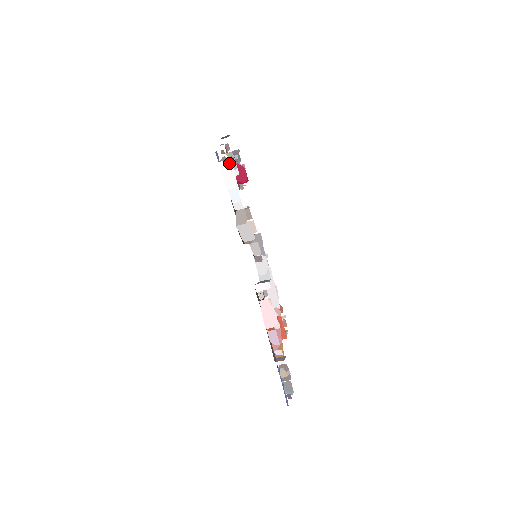
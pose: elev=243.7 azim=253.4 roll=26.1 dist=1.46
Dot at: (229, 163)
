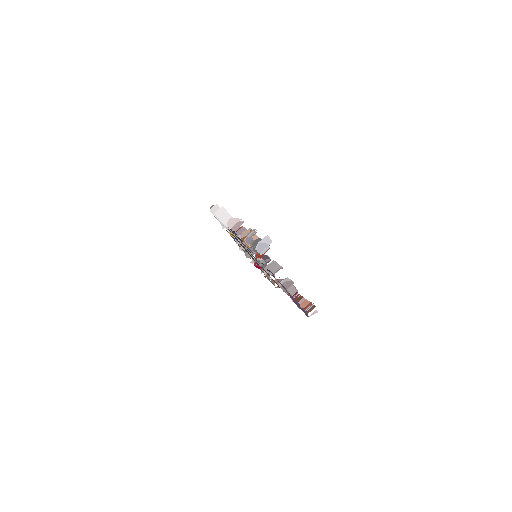
Dot at: (216, 207)
